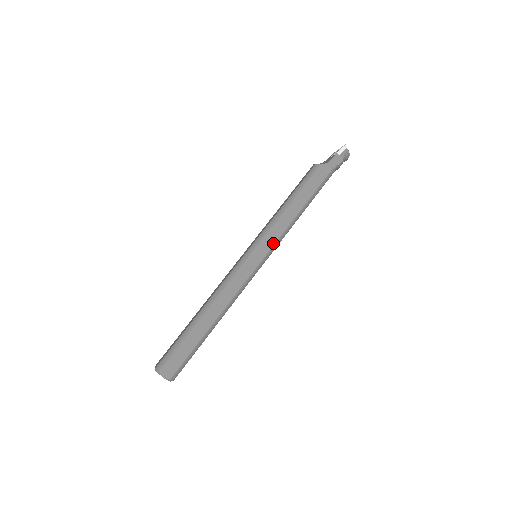
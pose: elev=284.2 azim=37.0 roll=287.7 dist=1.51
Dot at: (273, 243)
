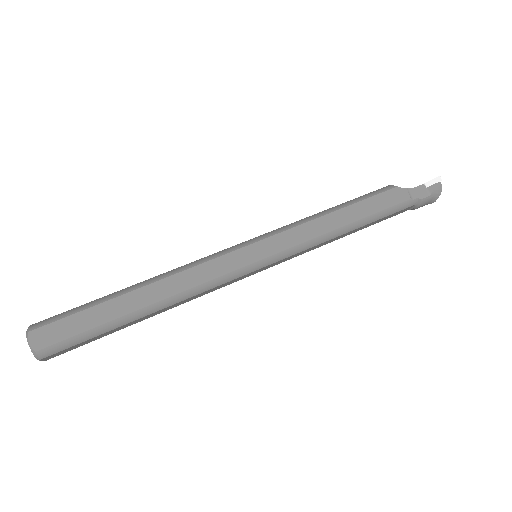
Dot at: (287, 246)
